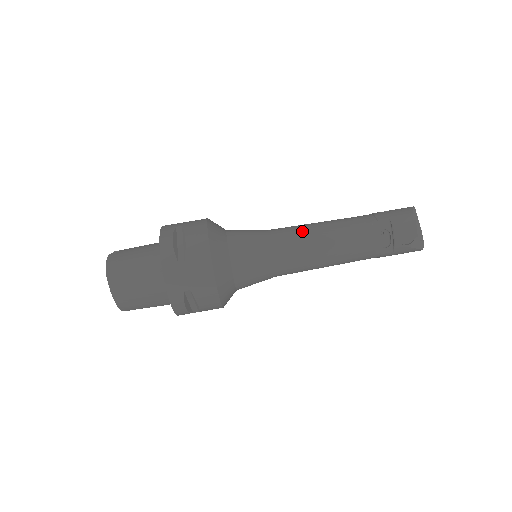
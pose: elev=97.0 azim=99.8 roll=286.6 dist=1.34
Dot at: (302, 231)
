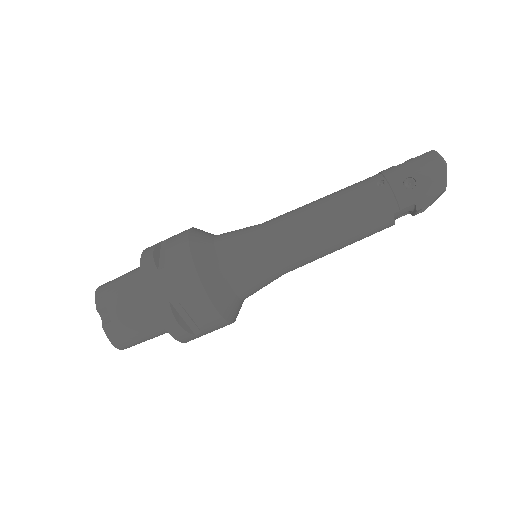
Dot at: (312, 246)
